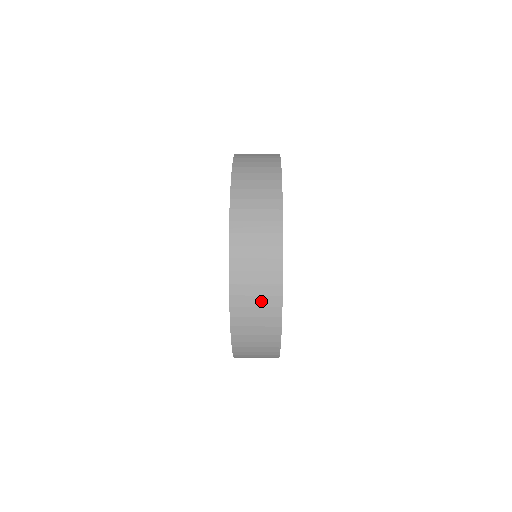
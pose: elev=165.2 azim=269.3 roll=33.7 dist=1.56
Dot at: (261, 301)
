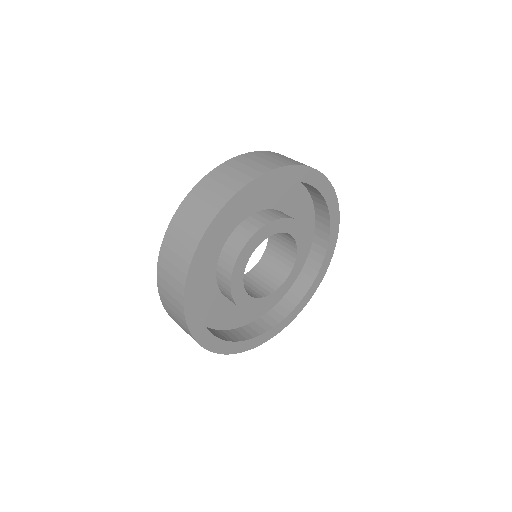
Dot at: occluded
